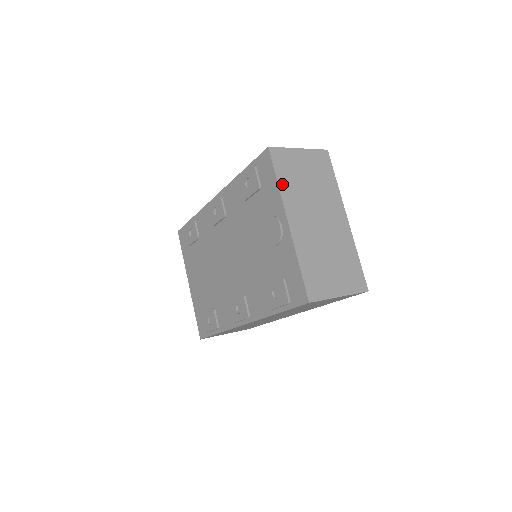
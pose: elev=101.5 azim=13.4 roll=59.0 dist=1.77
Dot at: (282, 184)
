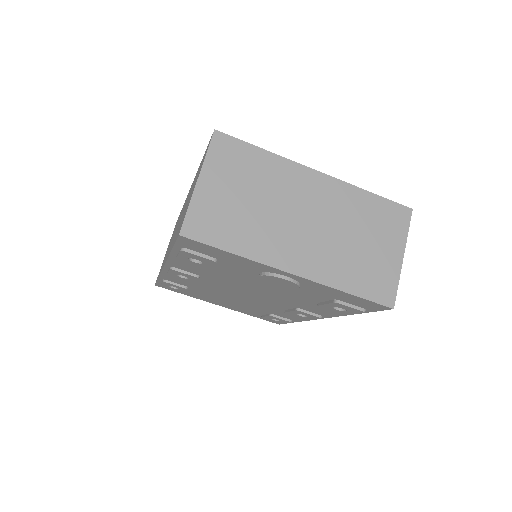
Dot at: (240, 248)
